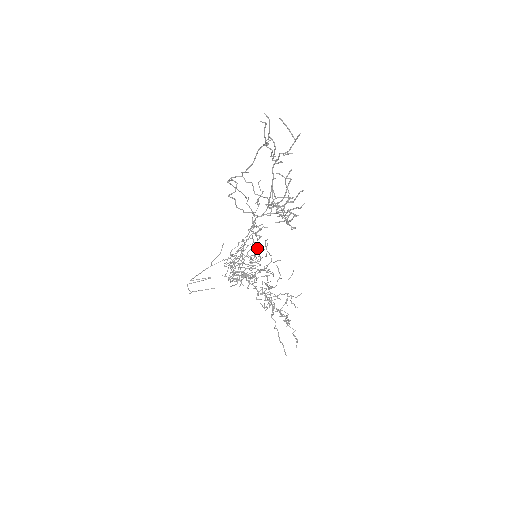
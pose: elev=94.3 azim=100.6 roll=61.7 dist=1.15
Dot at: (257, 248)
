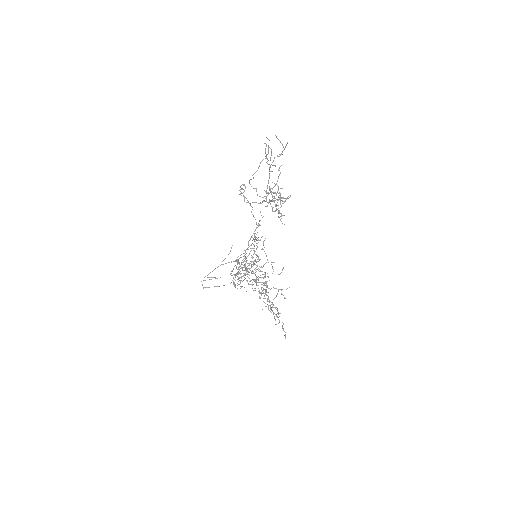
Dot at: occluded
